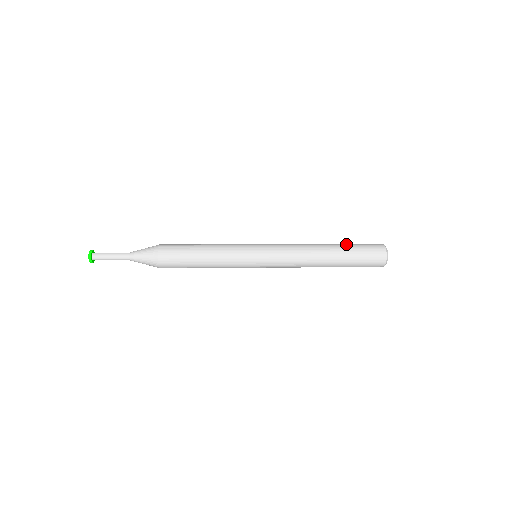
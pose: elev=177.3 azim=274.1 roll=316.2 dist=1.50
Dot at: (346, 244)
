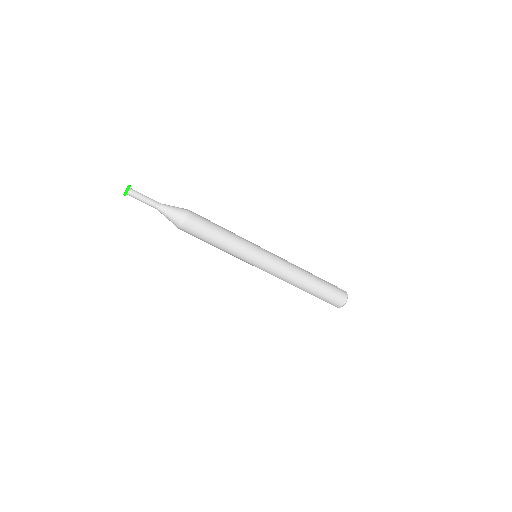
Dot at: (322, 279)
